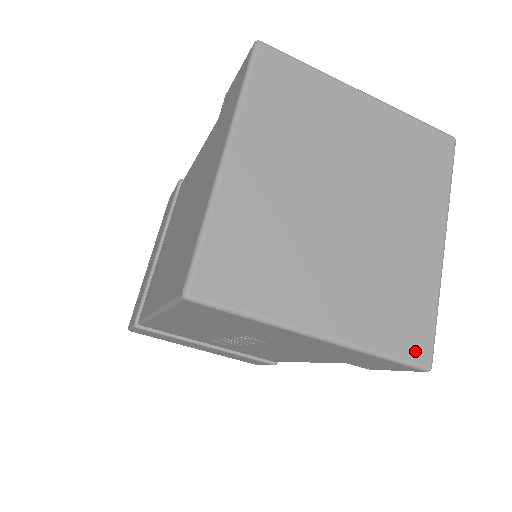
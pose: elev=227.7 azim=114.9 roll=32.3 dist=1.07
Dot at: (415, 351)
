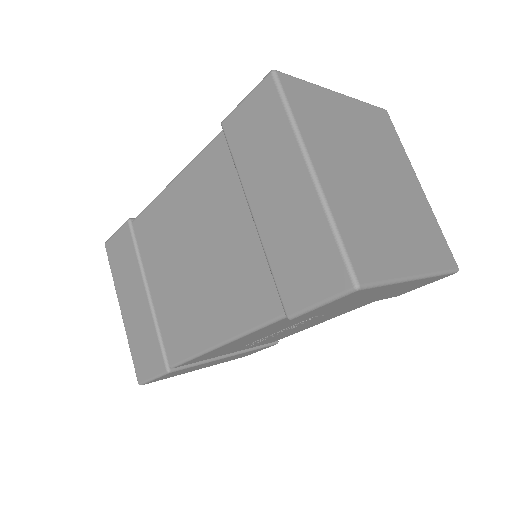
Dot at: (449, 262)
